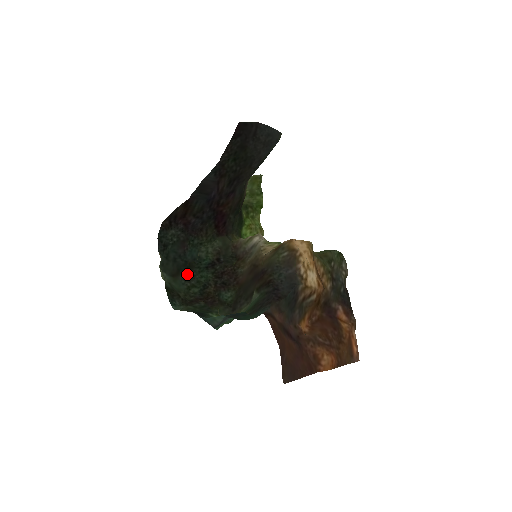
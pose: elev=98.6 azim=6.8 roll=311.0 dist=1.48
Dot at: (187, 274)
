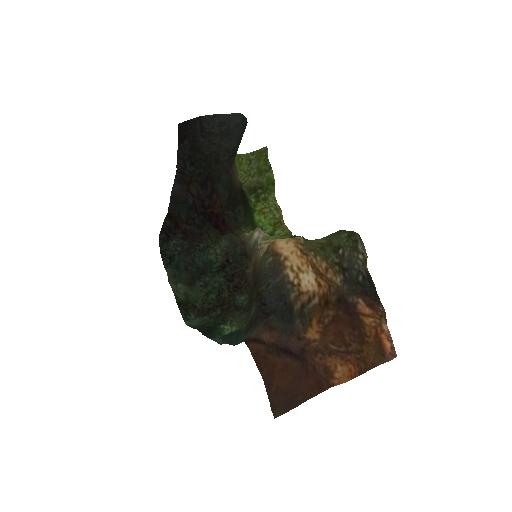
Dot at: (202, 280)
